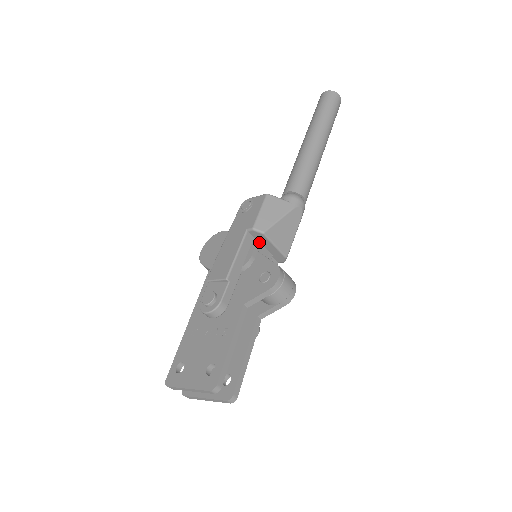
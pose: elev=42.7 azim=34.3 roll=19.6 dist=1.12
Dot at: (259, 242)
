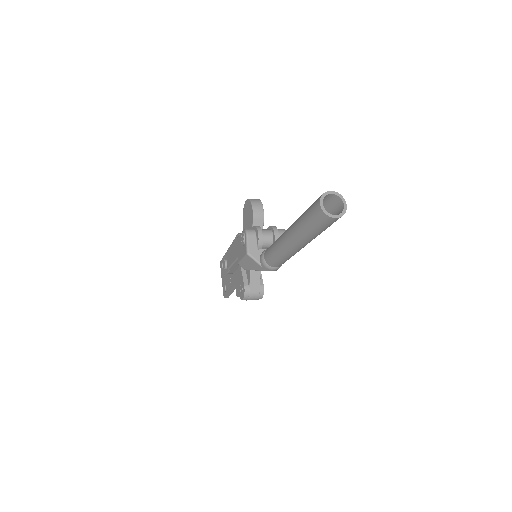
Dot at: occluded
